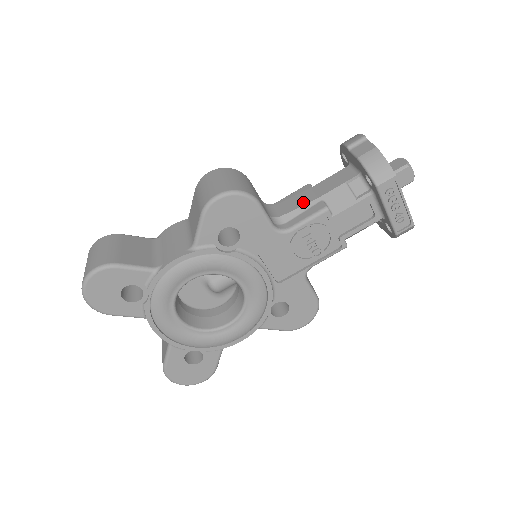
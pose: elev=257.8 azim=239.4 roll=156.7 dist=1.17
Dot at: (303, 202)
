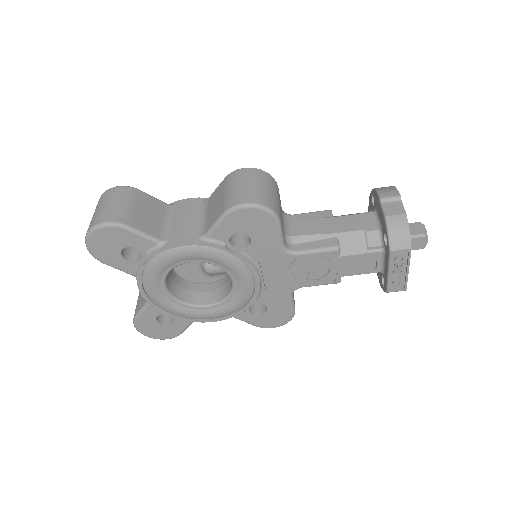
Dot at: (319, 231)
